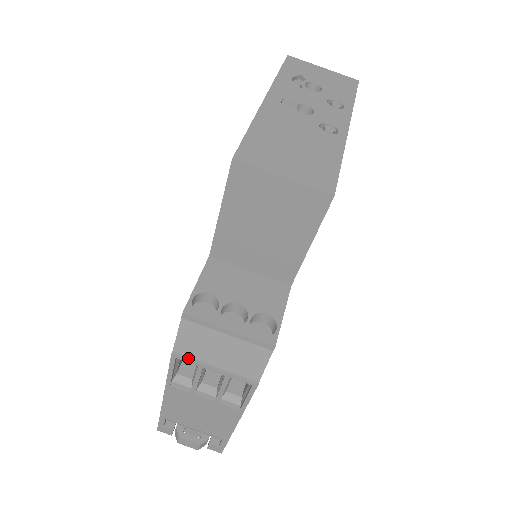
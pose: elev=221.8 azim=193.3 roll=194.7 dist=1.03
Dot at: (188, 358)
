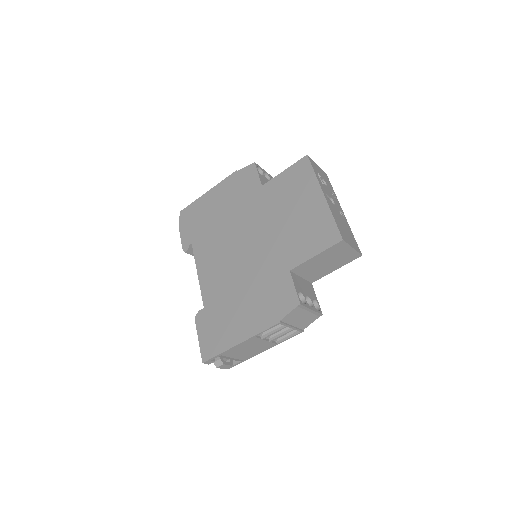
Dot at: (285, 323)
